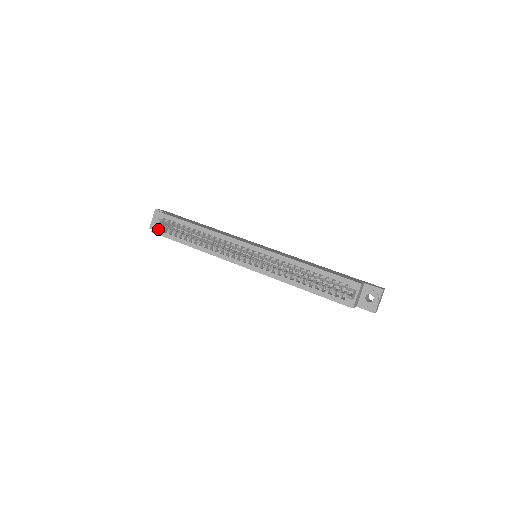
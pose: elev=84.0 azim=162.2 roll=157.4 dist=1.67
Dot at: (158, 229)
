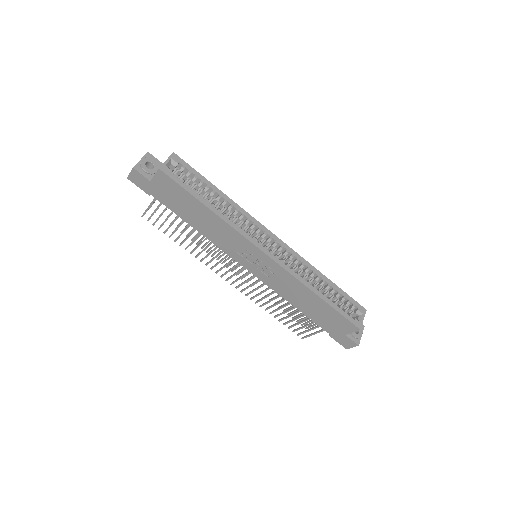
Dot at: (170, 170)
